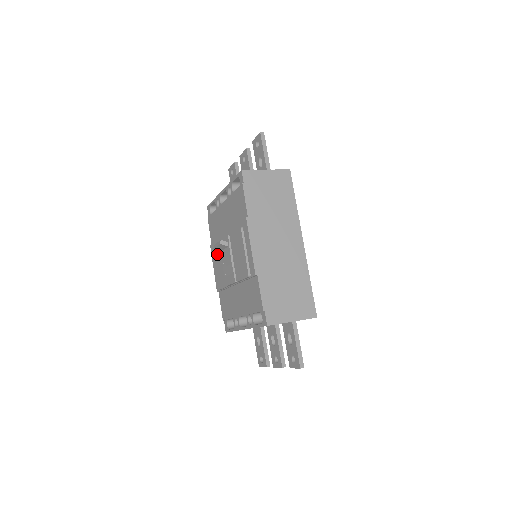
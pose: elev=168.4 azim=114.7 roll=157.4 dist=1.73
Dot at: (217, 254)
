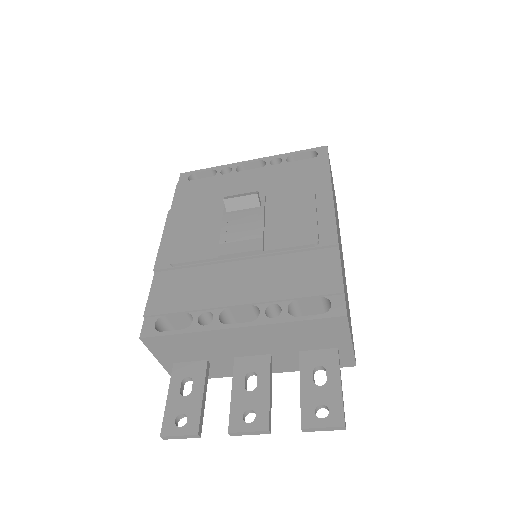
Dot at: (200, 217)
